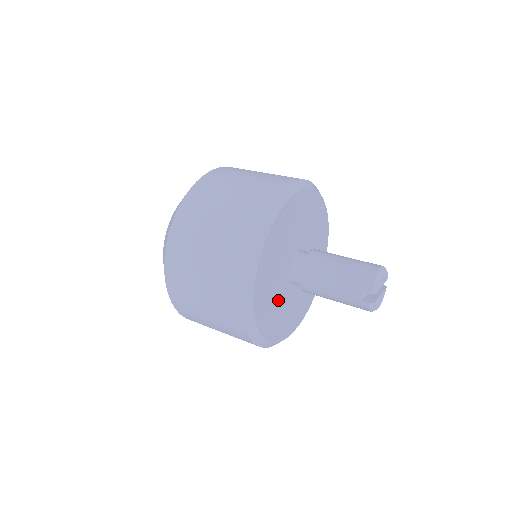
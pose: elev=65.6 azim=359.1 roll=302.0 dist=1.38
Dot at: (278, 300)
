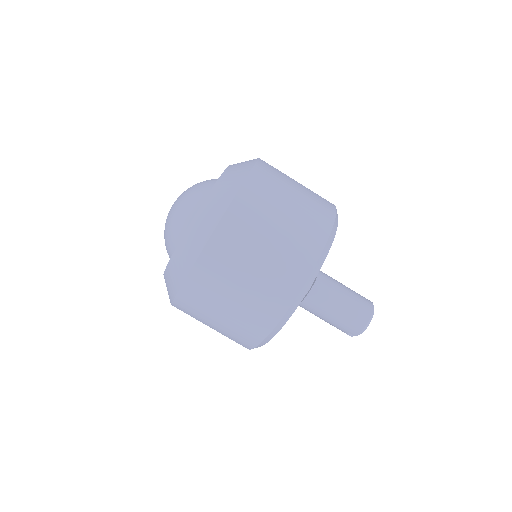
Dot at: occluded
